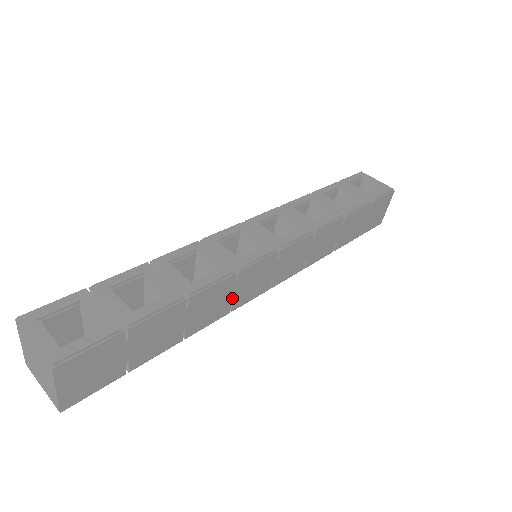
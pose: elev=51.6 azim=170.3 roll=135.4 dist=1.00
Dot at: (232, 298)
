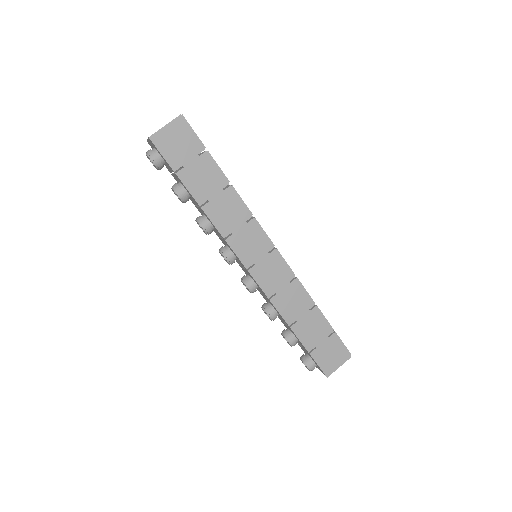
Dot at: (235, 230)
